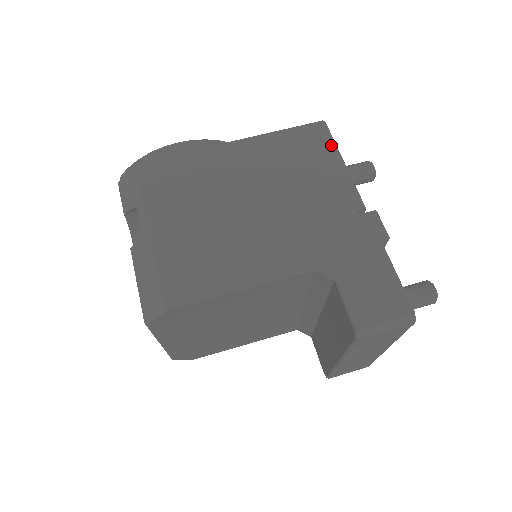
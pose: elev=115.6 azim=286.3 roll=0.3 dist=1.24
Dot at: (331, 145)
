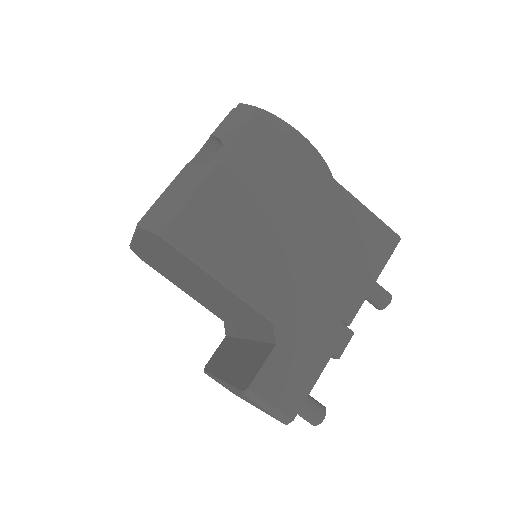
Dot at: (384, 259)
